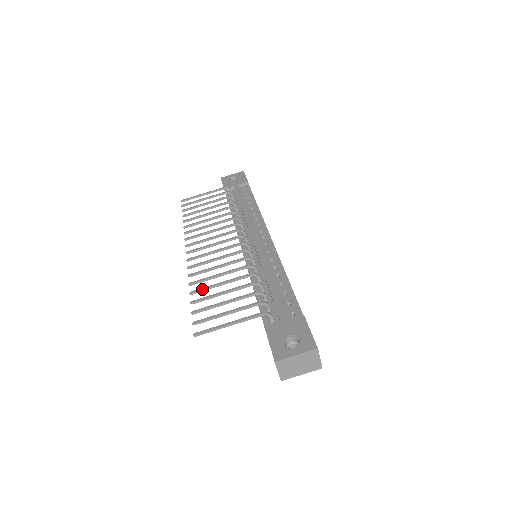
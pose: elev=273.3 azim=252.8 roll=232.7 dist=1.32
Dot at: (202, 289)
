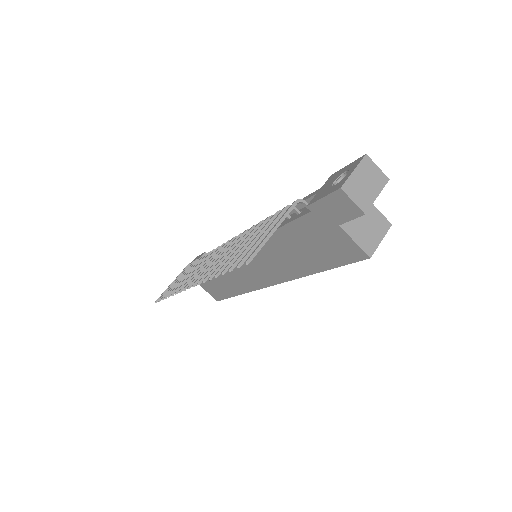
Dot at: (224, 264)
